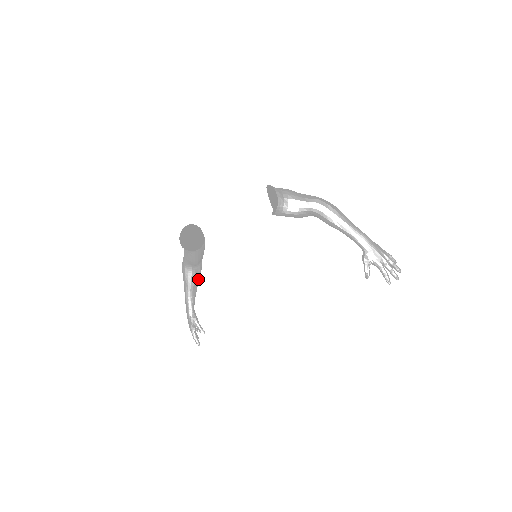
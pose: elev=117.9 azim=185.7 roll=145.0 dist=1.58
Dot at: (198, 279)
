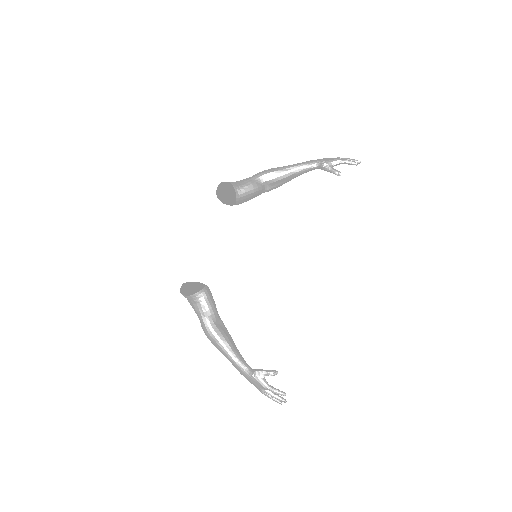
Dot at: (230, 337)
